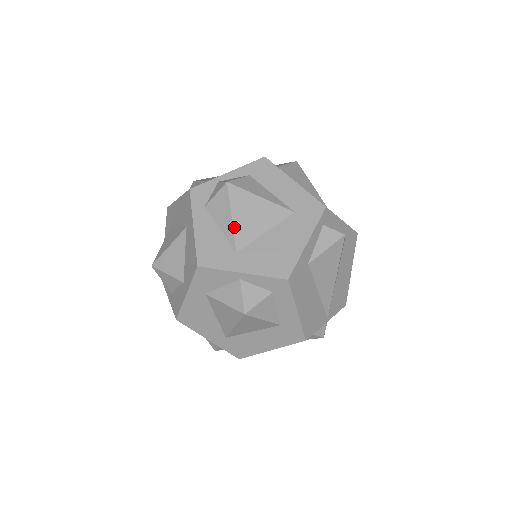
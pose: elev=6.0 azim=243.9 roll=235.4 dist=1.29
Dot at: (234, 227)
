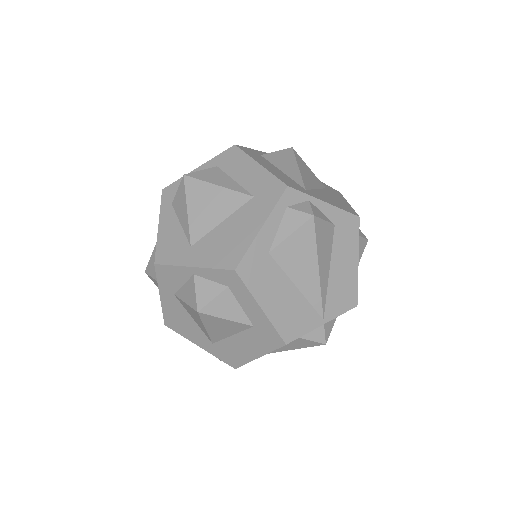
Dot at: (189, 220)
